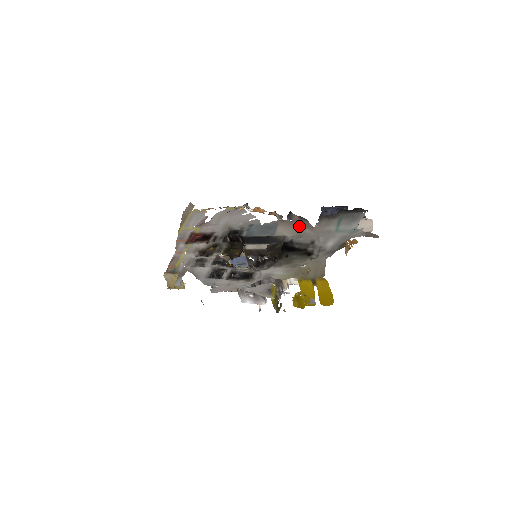
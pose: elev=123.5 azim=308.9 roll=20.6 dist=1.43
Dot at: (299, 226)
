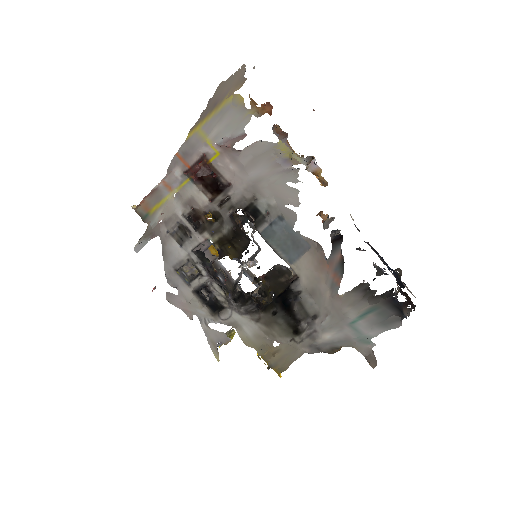
Dot at: (326, 277)
